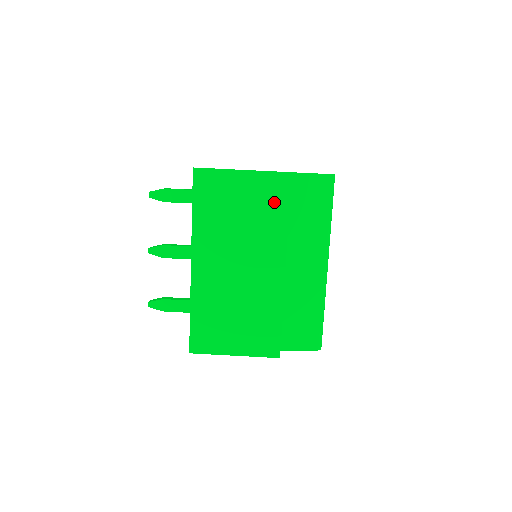
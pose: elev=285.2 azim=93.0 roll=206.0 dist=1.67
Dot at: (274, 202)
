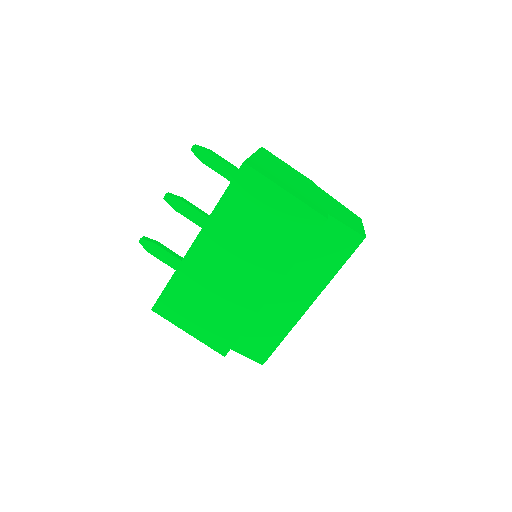
Dot at: (297, 235)
